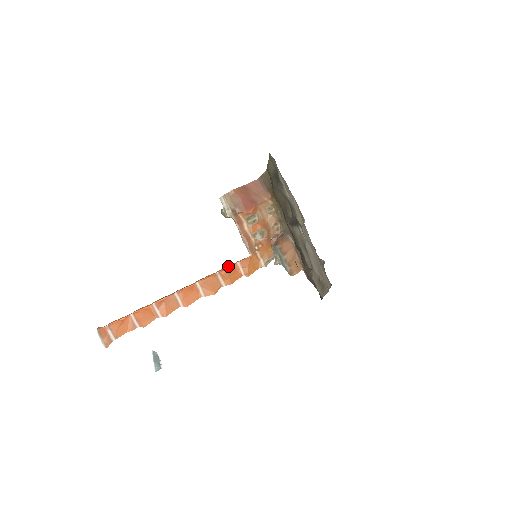
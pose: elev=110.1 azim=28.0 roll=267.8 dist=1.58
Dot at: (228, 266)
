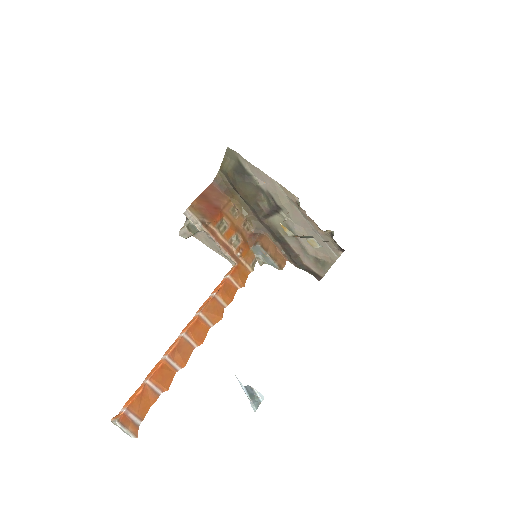
Dot at: (219, 284)
